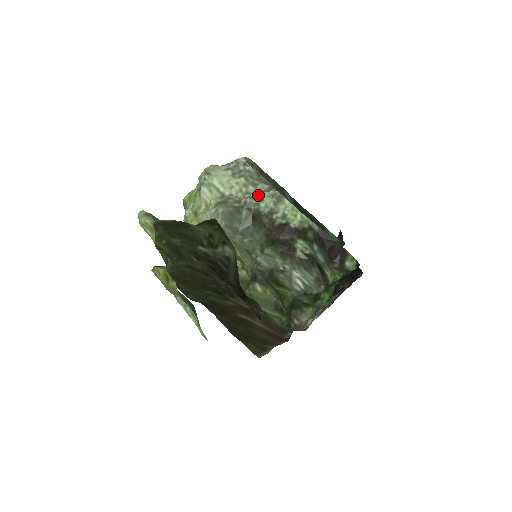
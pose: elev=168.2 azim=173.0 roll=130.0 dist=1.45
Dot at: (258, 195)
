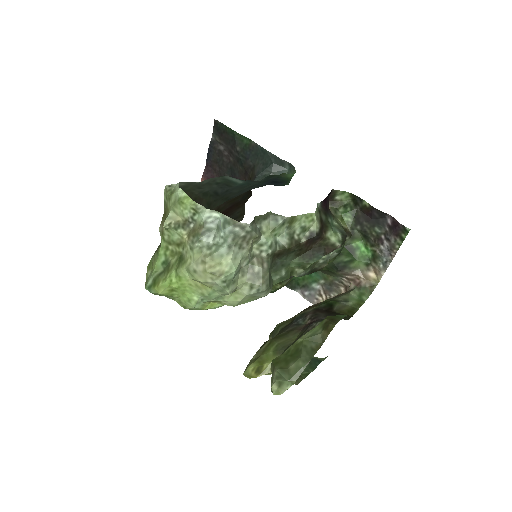
Dot at: (271, 237)
